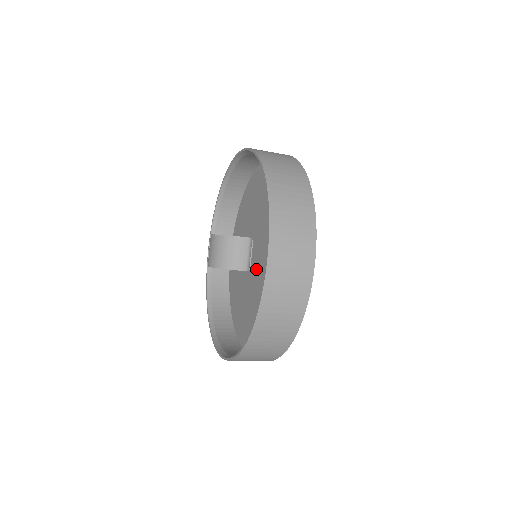
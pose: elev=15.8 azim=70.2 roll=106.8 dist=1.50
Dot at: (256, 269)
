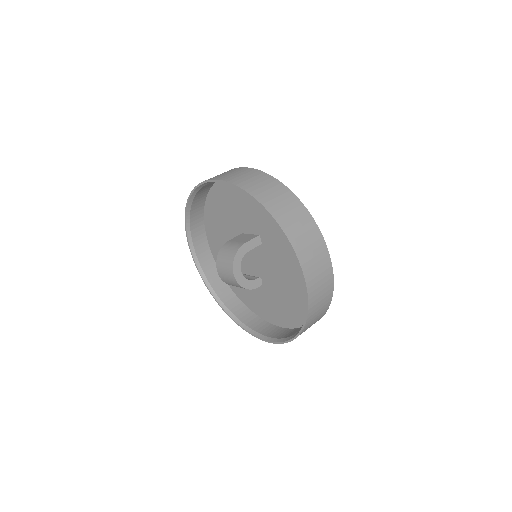
Dot at: (250, 256)
